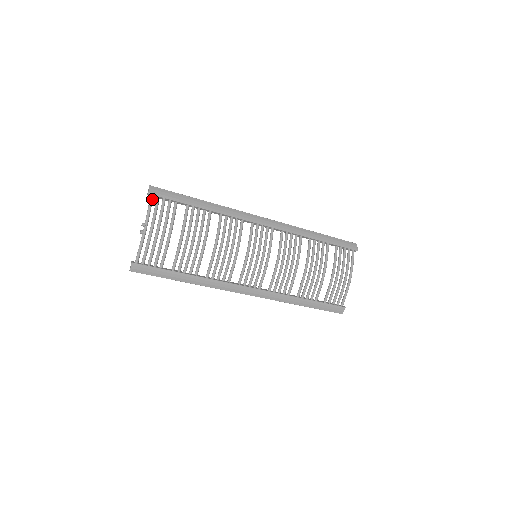
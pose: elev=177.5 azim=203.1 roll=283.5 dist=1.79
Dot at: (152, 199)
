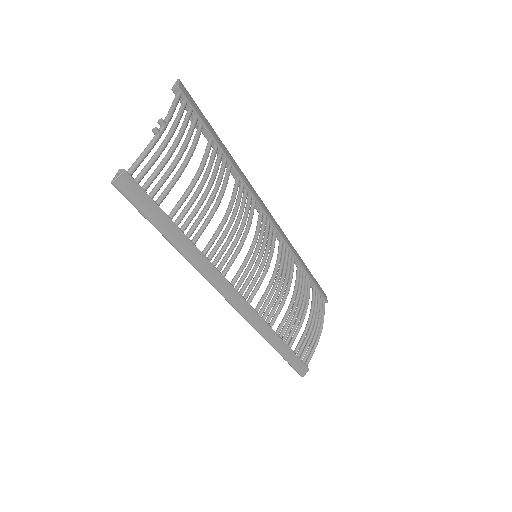
Dot at: (179, 97)
